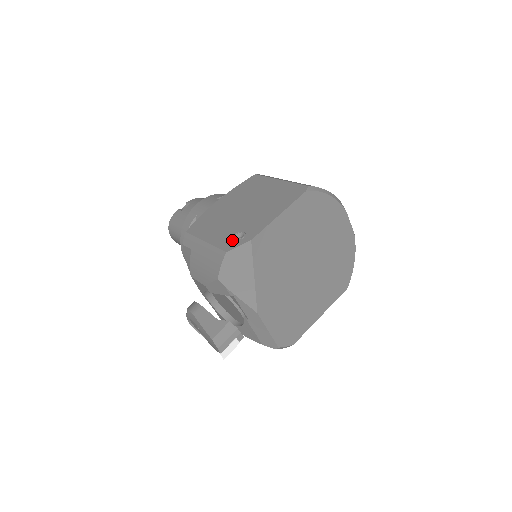
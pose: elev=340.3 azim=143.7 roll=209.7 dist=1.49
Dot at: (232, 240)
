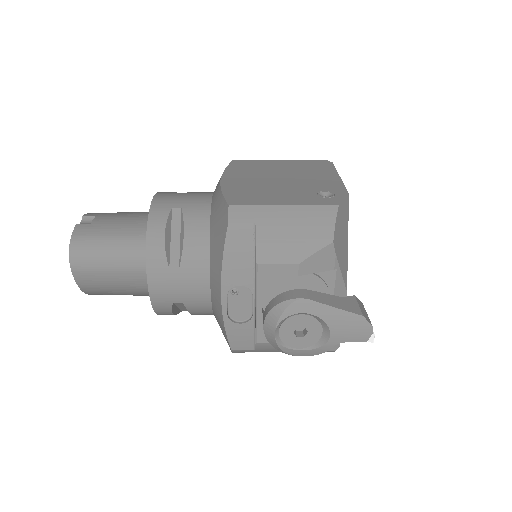
Dot at: (324, 197)
